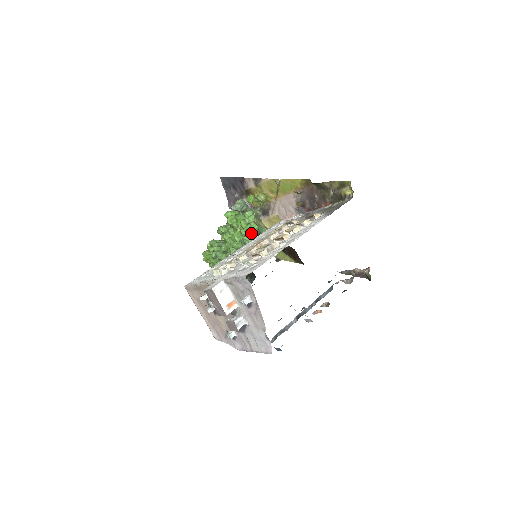
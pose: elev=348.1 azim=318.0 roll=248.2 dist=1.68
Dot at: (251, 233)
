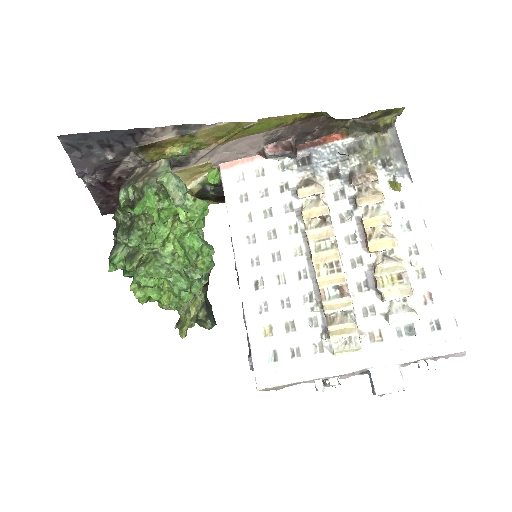
Dot at: occluded
